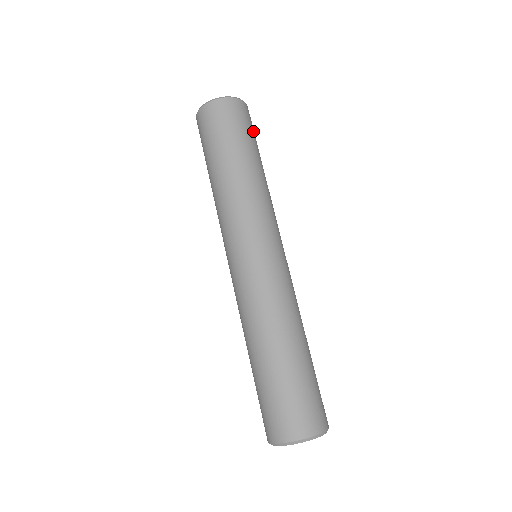
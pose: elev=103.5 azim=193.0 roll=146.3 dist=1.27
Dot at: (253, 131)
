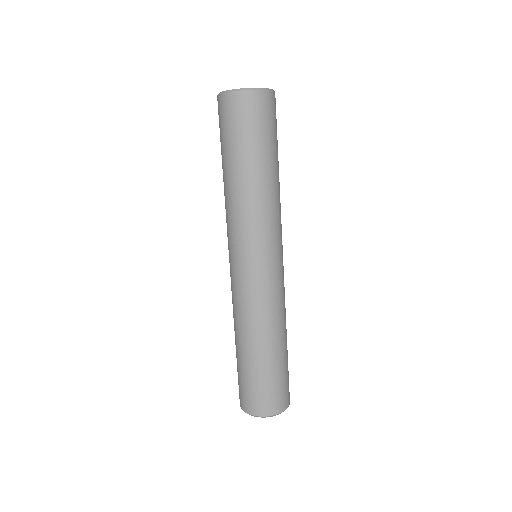
Dot at: occluded
